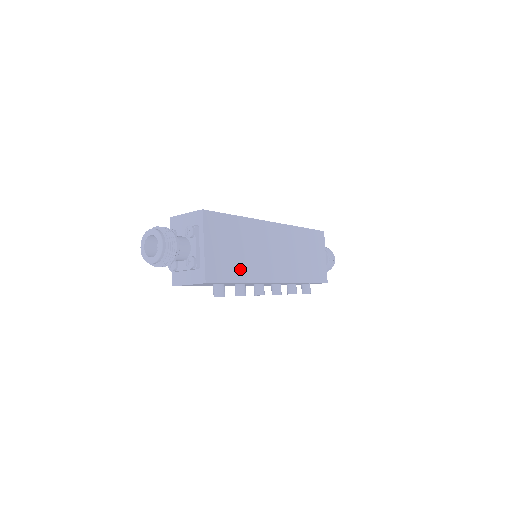
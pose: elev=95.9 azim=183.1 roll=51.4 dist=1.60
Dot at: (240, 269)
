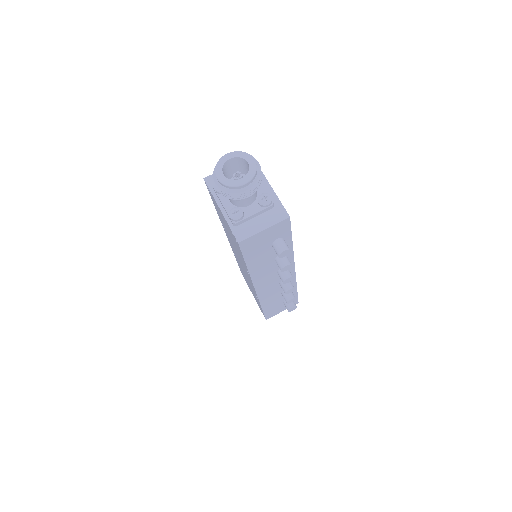
Dot at: occluded
